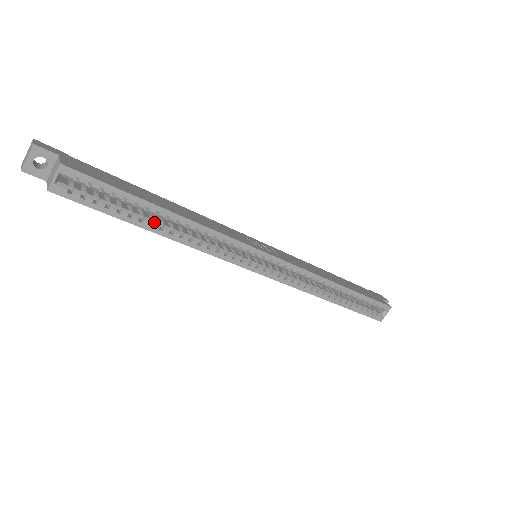
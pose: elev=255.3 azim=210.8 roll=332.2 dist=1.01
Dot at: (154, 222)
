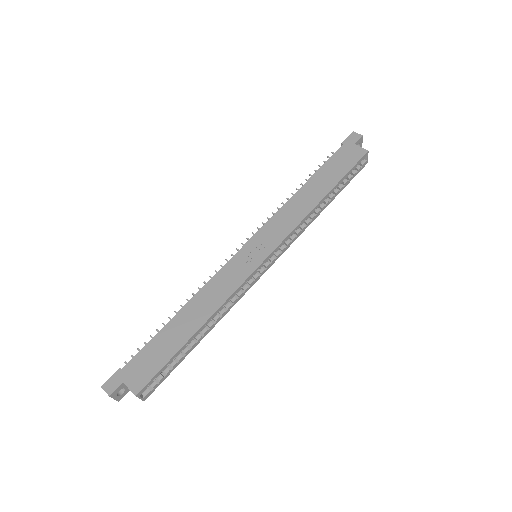
Dot at: (196, 339)
